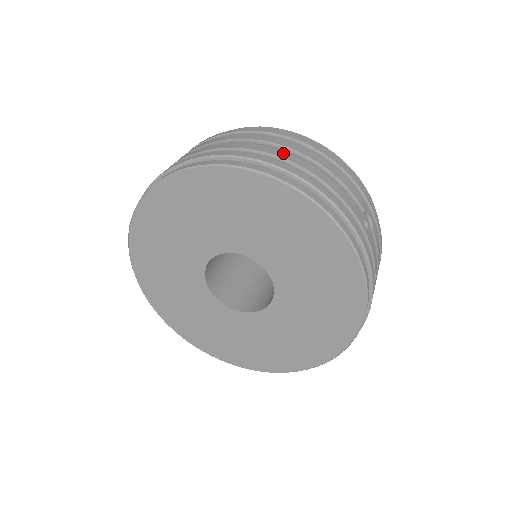
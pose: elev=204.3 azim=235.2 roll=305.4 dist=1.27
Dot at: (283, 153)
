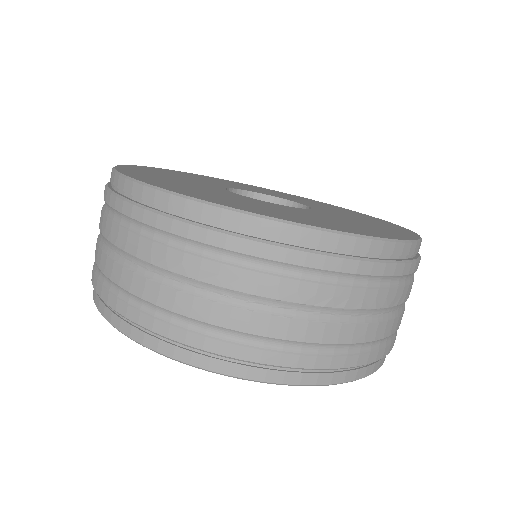
Dot at: occluded
